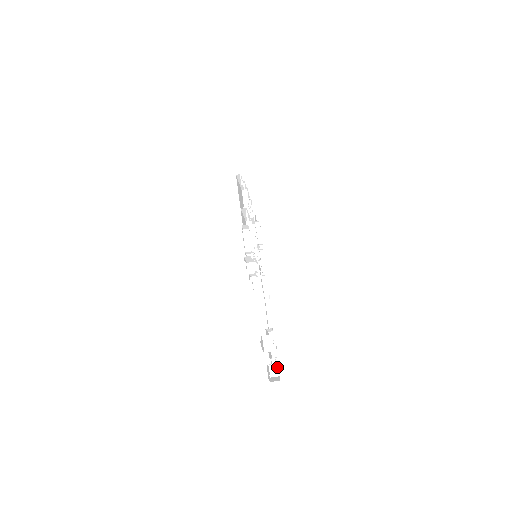
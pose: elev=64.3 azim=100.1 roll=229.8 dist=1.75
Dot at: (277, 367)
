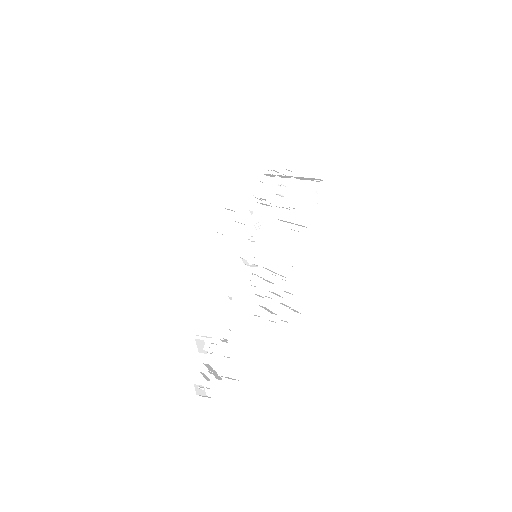
Dot at: occluded
